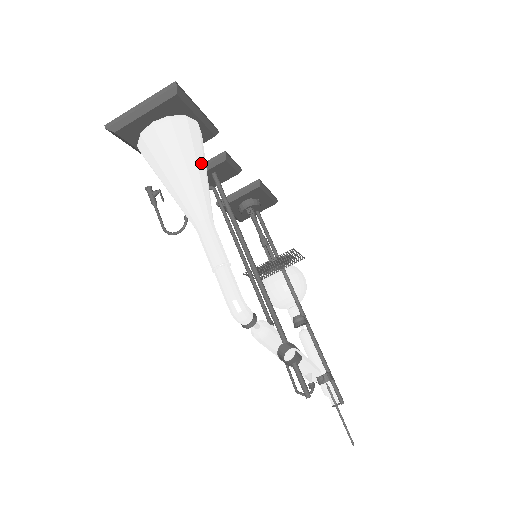
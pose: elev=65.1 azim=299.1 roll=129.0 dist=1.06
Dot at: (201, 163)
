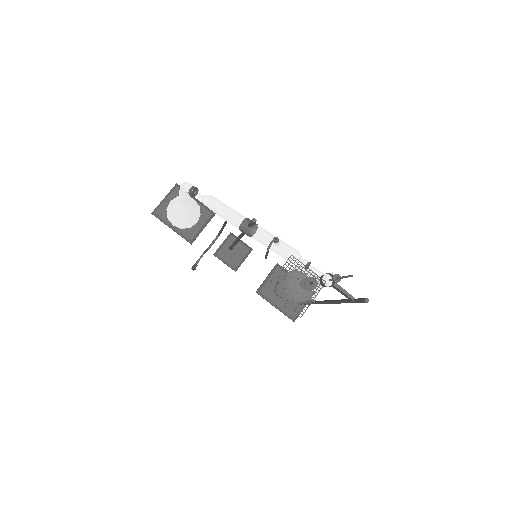
Dot at: occluded
